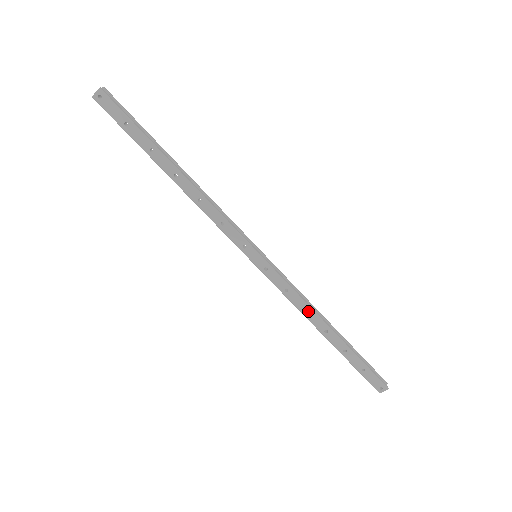
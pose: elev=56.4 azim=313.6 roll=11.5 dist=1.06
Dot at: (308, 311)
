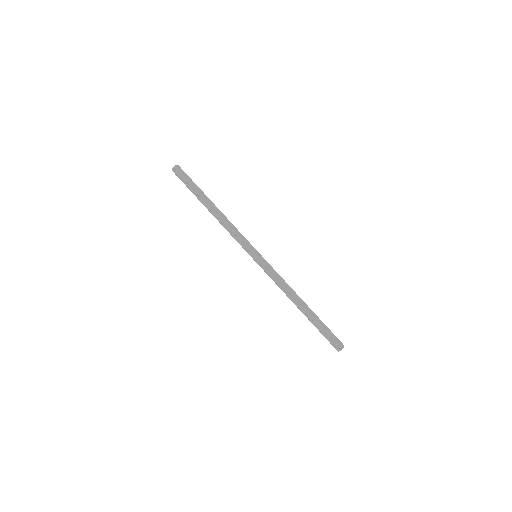
Dot at: (287, 291)
